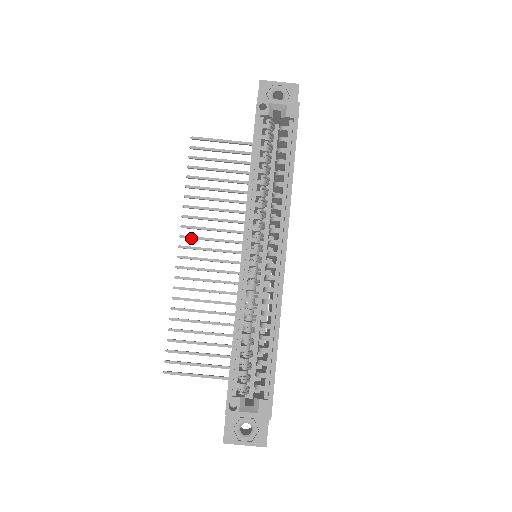
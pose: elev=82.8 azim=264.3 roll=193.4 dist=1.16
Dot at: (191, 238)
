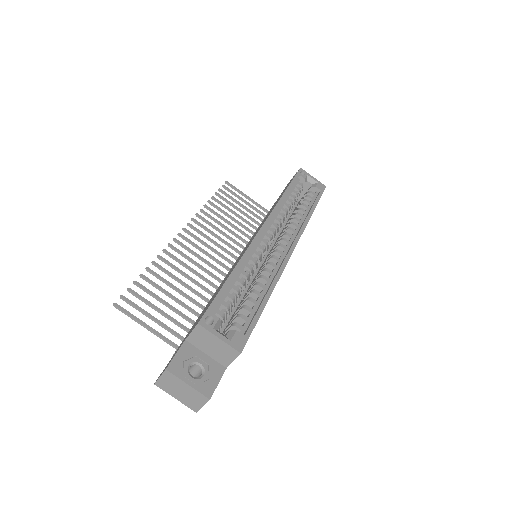
Dot at: (197, 230)
